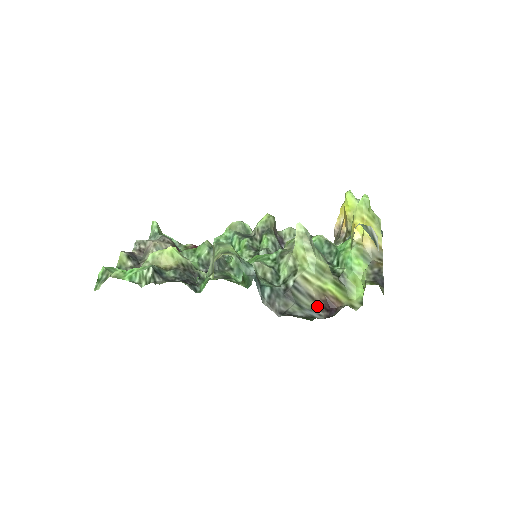
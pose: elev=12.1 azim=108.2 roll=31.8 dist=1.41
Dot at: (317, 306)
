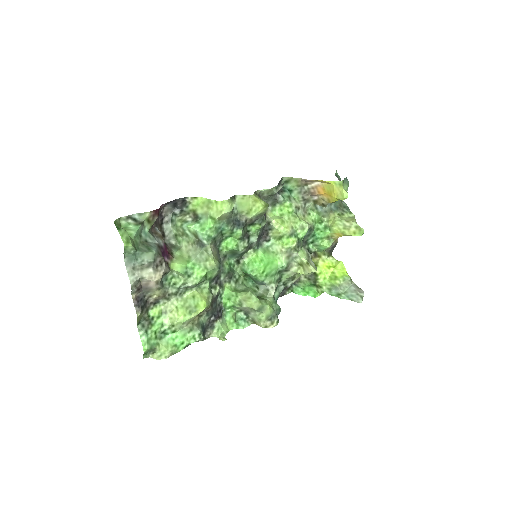
Dot at: occluded
